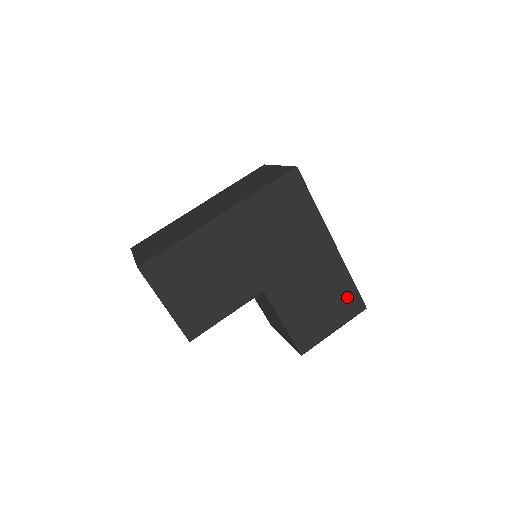
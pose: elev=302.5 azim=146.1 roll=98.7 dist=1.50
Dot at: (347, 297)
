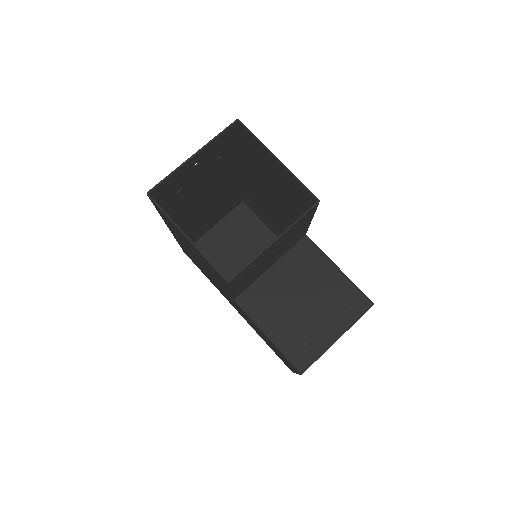
Dot at: occluded
